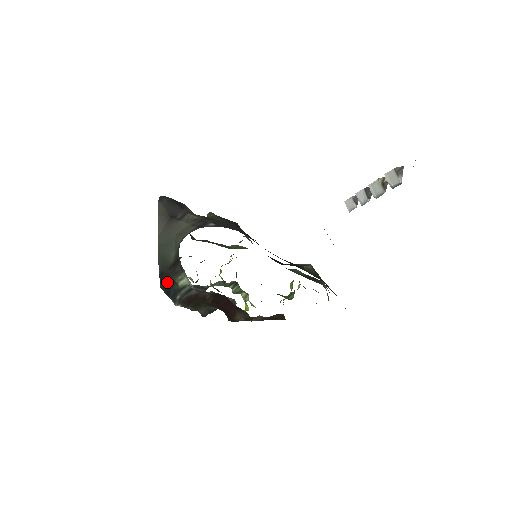
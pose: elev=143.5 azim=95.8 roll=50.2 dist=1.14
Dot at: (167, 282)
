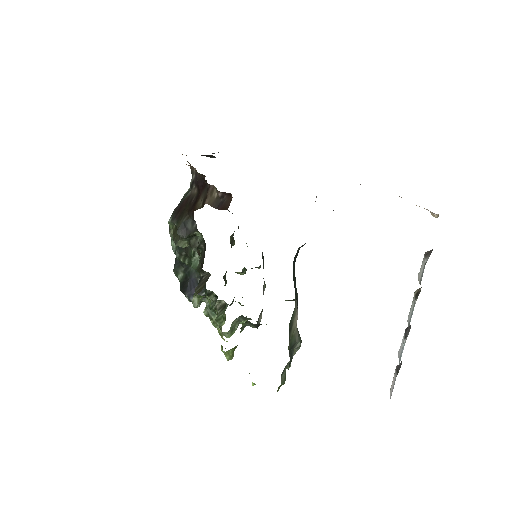
Dot at: occluded
